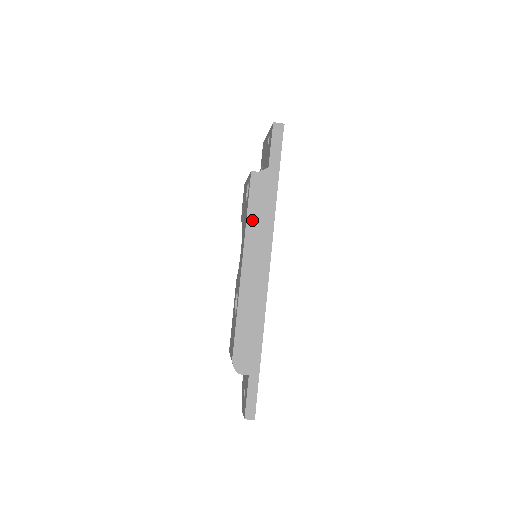
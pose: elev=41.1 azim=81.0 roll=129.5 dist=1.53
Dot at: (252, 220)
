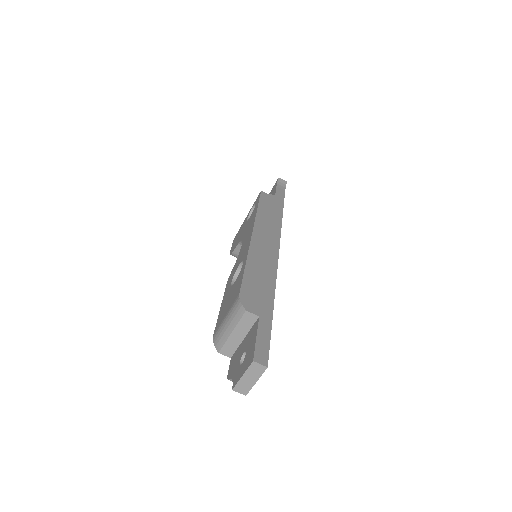
Dot at: (262, 213)
